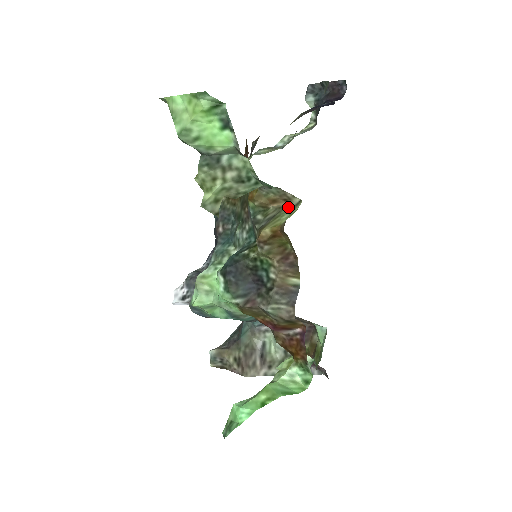
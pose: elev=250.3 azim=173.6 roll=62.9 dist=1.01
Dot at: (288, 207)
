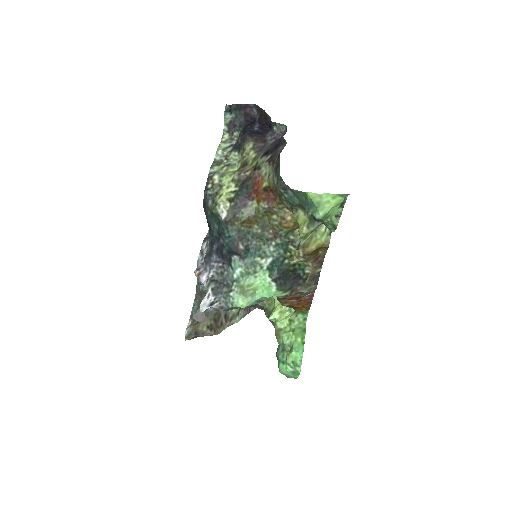
Dot at: occluded
